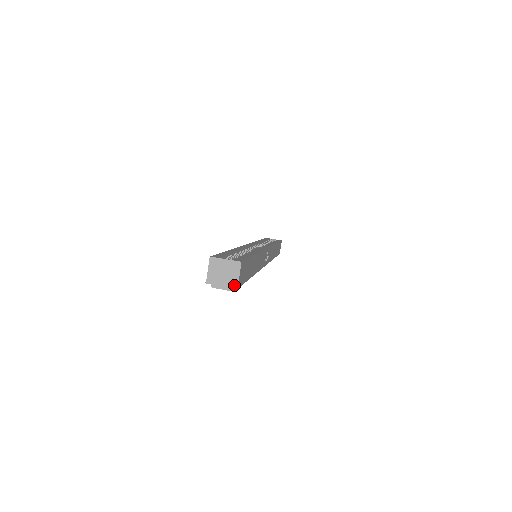
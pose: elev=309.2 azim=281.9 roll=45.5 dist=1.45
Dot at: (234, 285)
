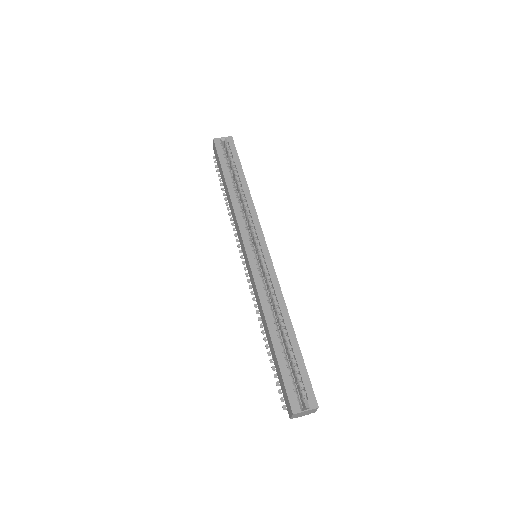
Dot at: occluded
